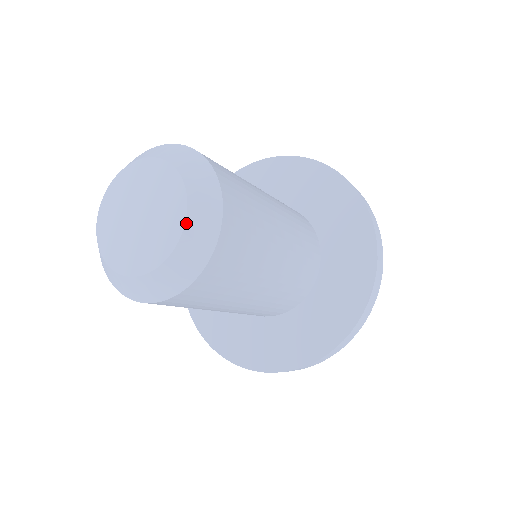
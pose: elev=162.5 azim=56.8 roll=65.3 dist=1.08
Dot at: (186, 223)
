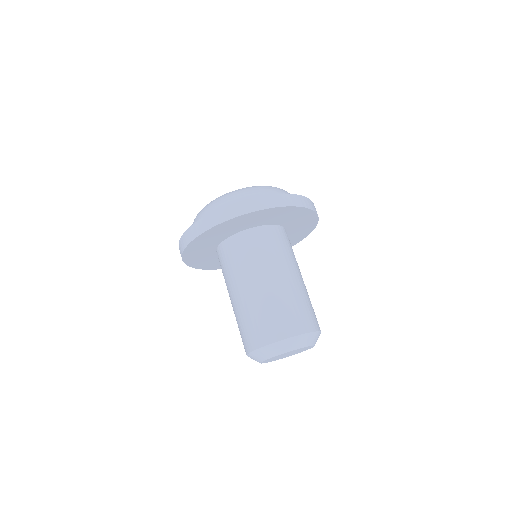
Dot at: occluded
